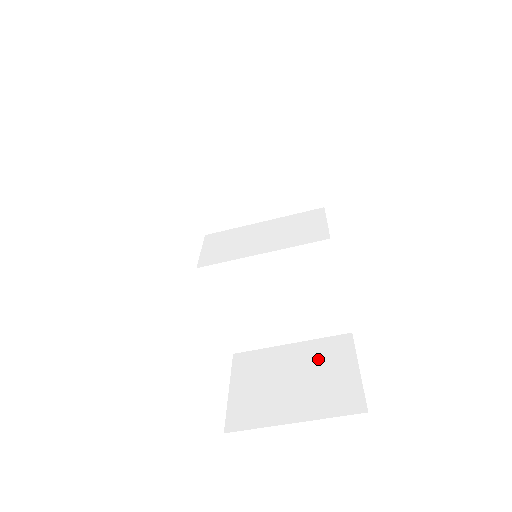
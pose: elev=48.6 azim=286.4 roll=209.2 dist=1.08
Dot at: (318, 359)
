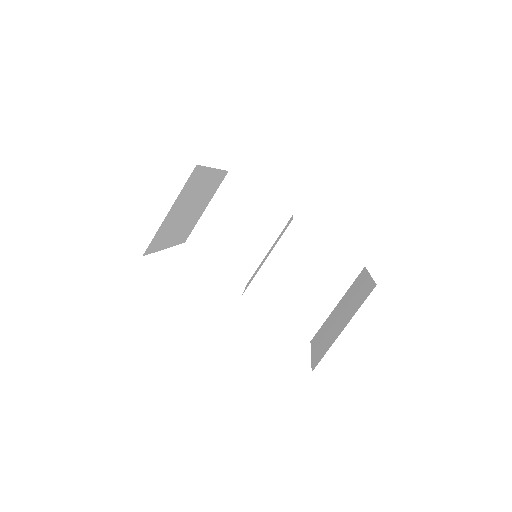
Dot at: (350, 295)
